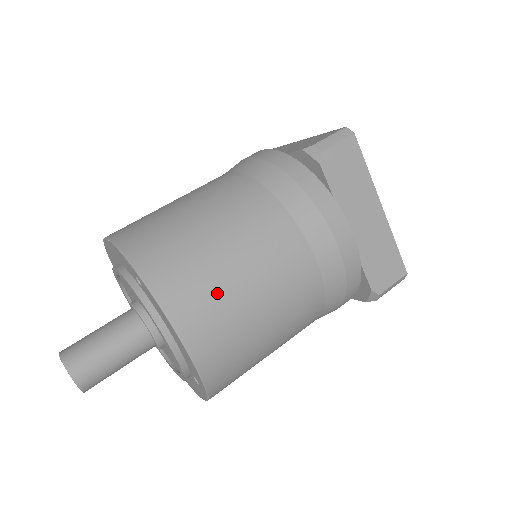
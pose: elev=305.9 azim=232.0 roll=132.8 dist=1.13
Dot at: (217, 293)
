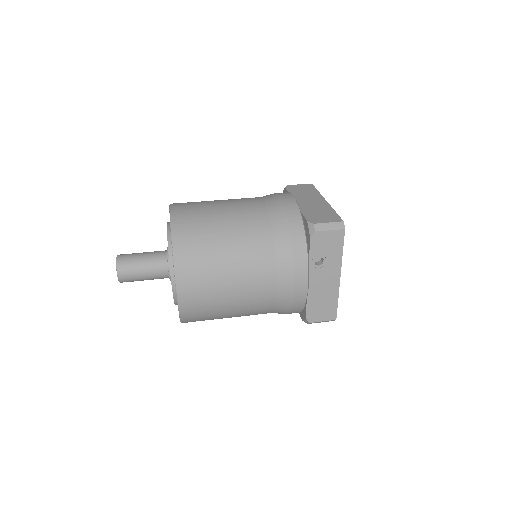
Dot at: (200, 202)
